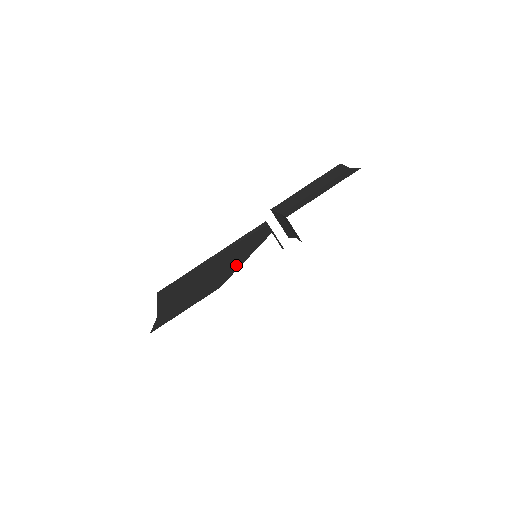
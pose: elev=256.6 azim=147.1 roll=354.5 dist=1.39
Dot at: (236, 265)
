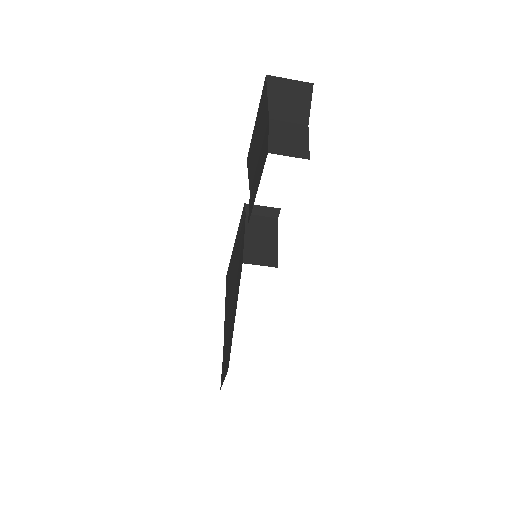
Dot at: (233, 324)
